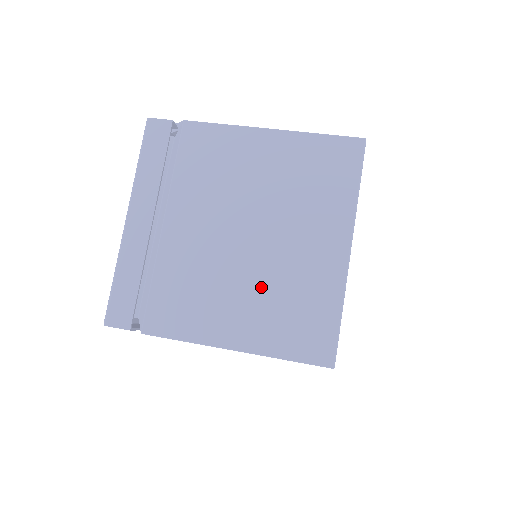
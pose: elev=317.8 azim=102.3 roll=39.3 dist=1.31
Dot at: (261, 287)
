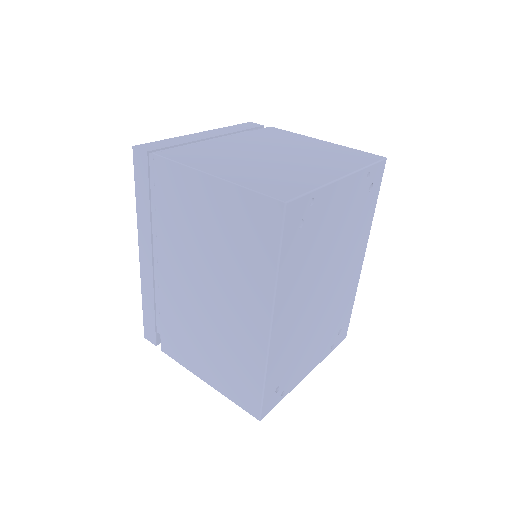
Dot at: (262, 167)
